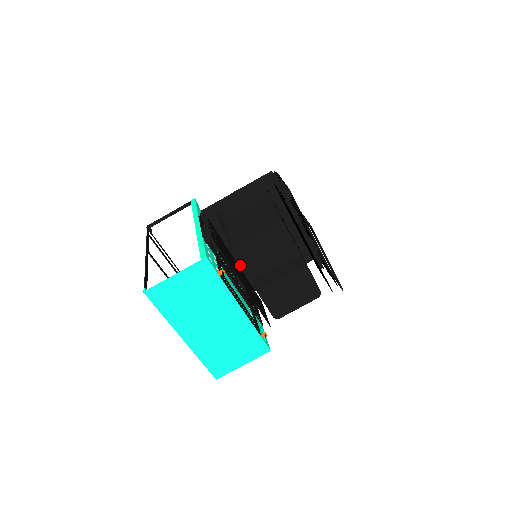
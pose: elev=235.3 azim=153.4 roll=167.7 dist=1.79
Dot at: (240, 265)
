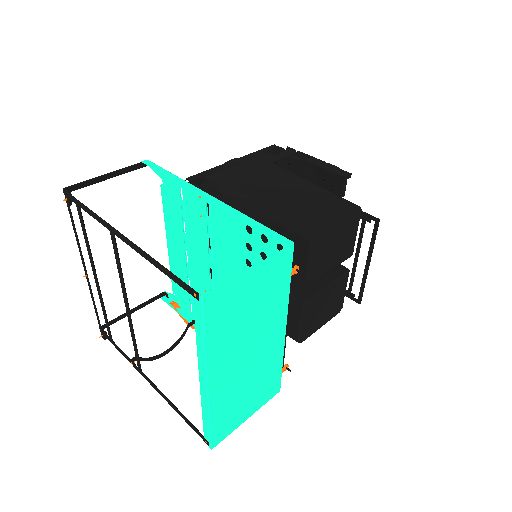
Dot at: (308, 261)
